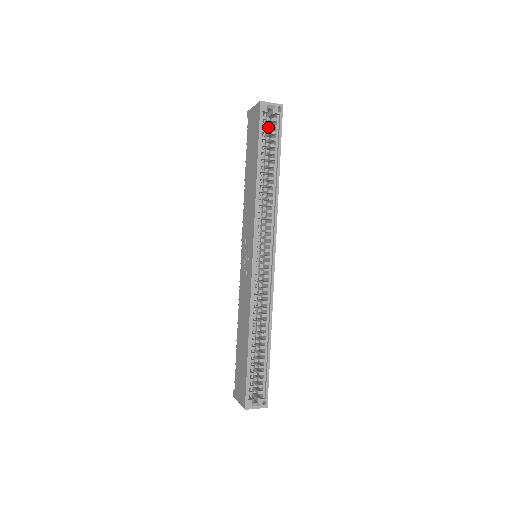
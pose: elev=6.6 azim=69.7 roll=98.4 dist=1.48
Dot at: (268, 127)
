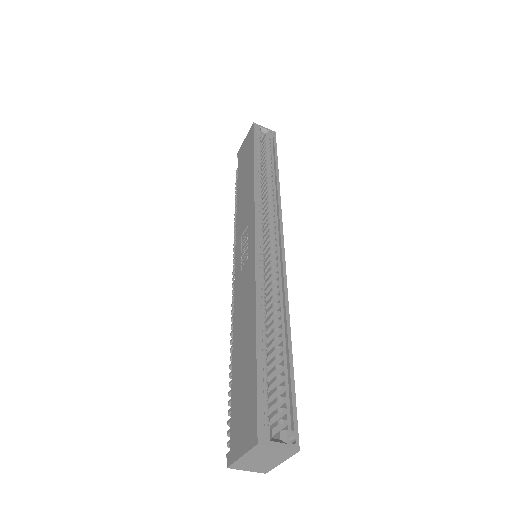
Dot at: (261, 150)
